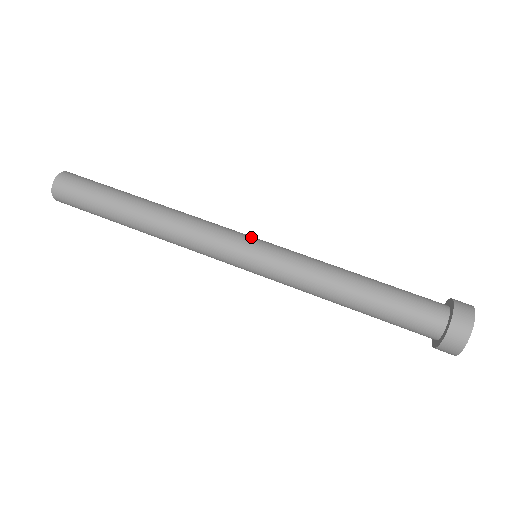
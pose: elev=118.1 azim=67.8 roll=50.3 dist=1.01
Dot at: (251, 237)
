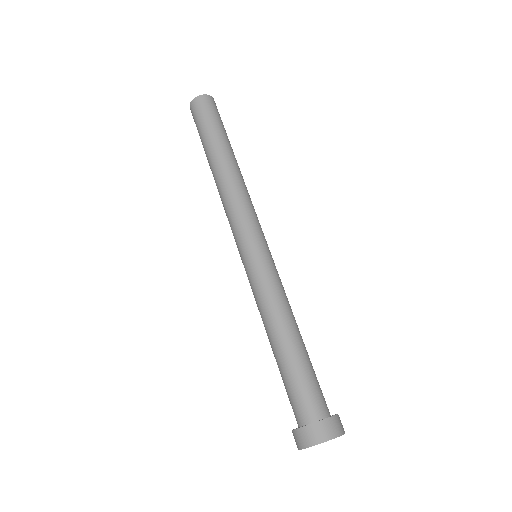
Dot at: occluded
